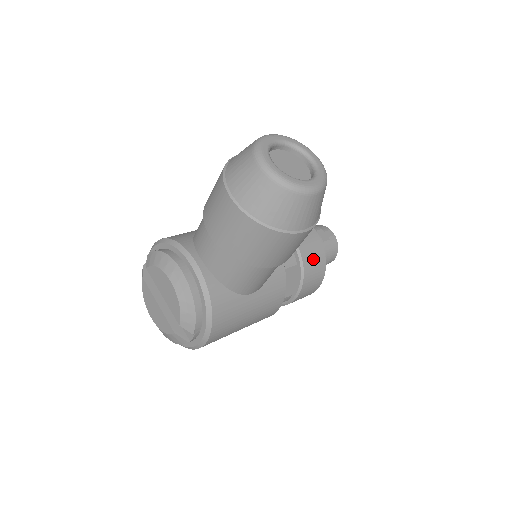
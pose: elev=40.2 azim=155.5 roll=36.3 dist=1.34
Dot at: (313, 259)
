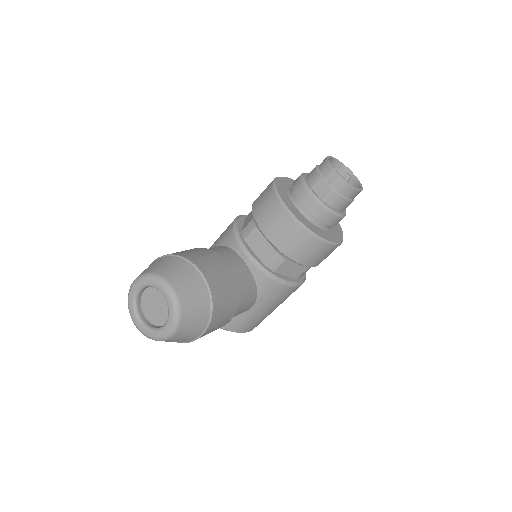
Dot at: (299, 247)
